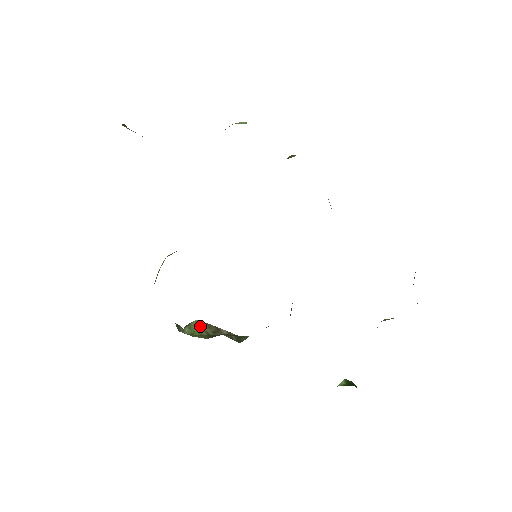
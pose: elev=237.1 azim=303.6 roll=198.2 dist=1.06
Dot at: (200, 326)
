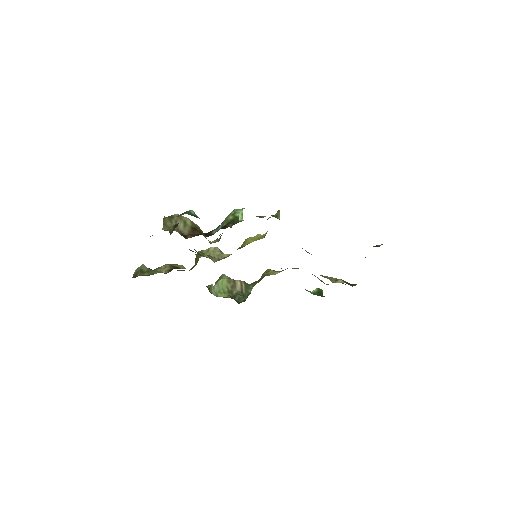
Dot at: (224, 284)
